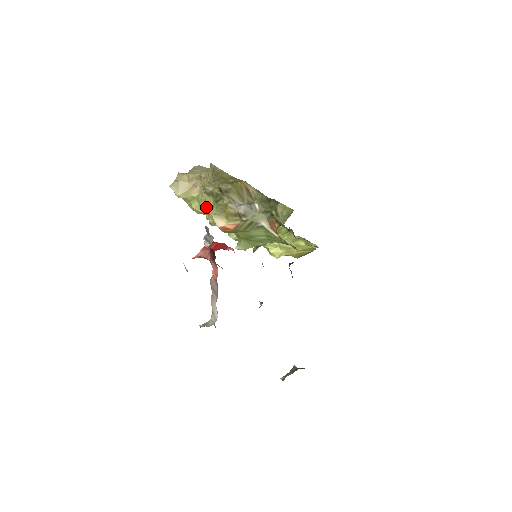
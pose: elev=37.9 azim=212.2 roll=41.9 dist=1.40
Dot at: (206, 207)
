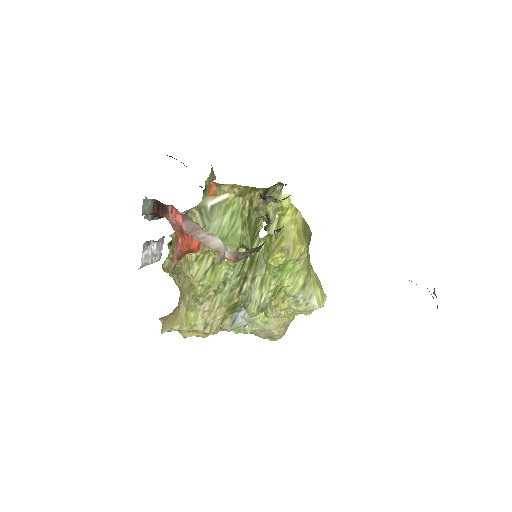
Dot at: (193, 295)
